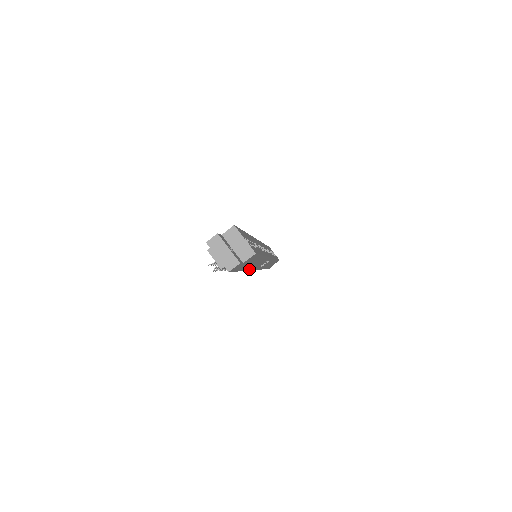
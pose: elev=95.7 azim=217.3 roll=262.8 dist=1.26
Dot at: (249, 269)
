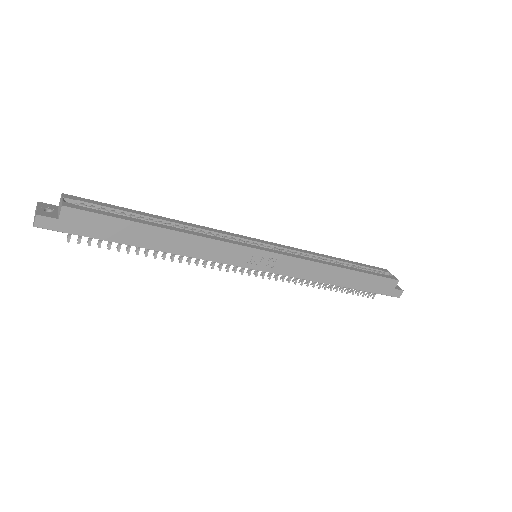
Dot at: (176, 252)
